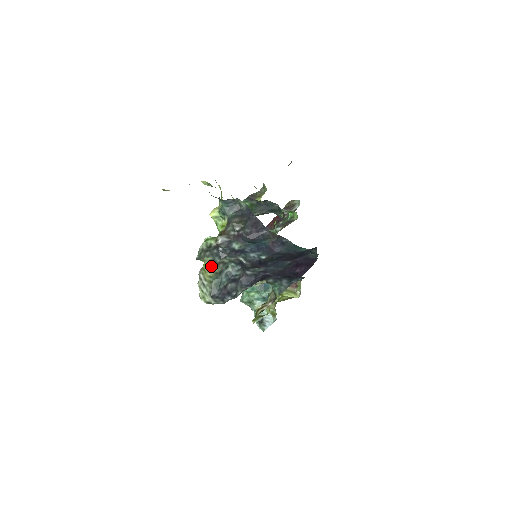
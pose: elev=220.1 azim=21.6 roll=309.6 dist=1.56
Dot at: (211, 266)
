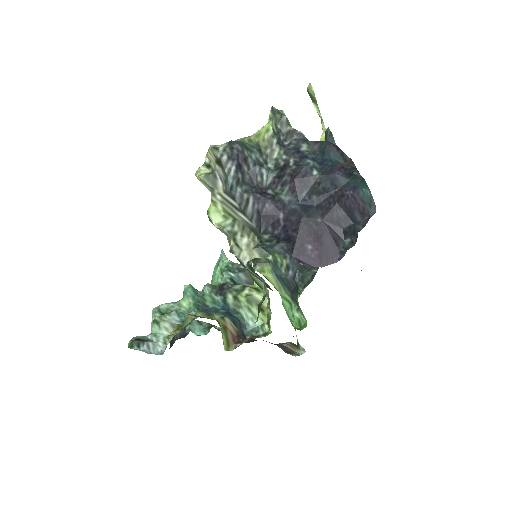
Dot at: (267, 132)
